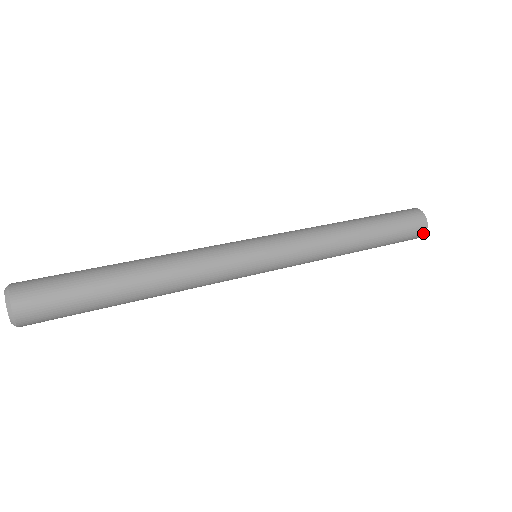
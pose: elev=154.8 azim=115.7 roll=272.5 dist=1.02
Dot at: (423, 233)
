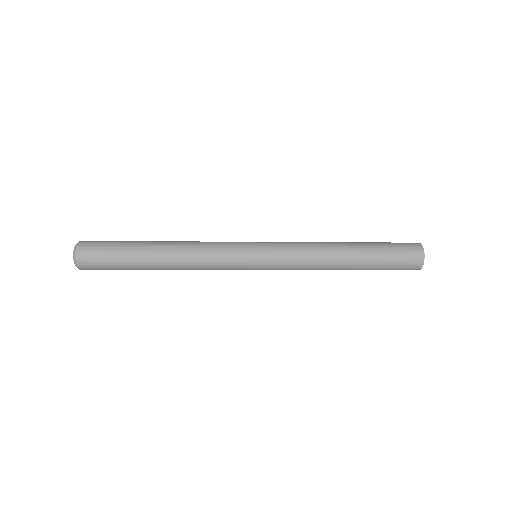
Dot at: (421, 253)
